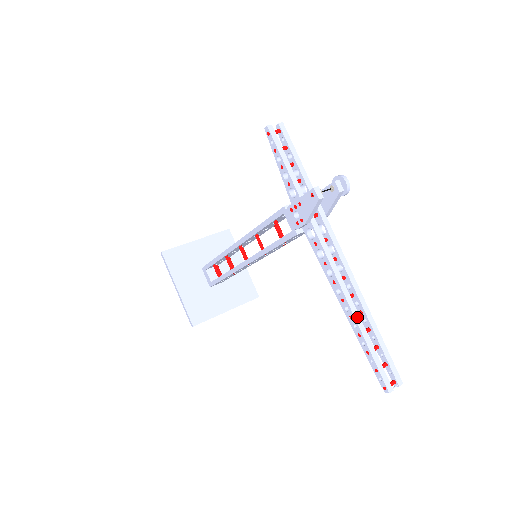
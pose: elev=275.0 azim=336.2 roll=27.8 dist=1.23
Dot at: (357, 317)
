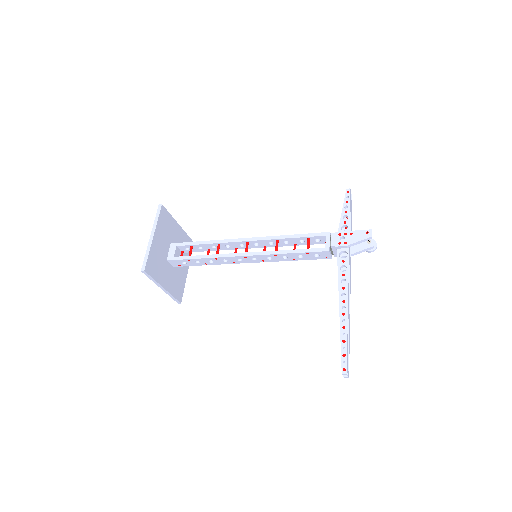
Dot at: (348, 316)
